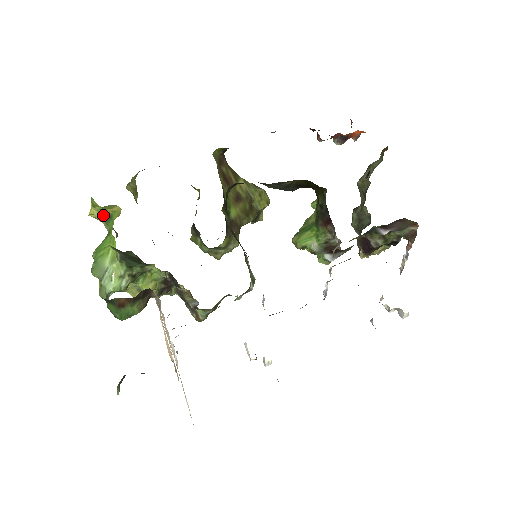
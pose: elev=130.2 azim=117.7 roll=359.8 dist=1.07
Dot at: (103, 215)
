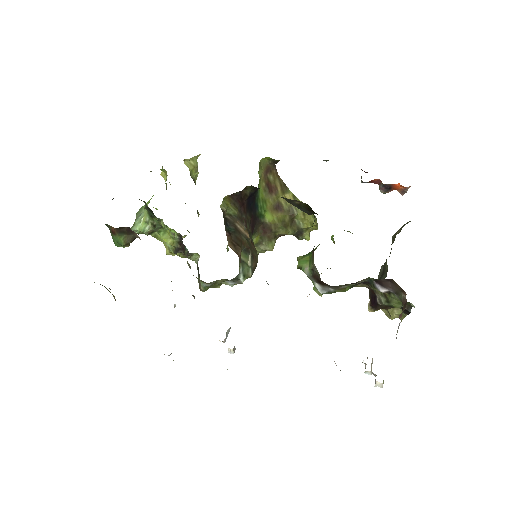
Dot at: occluded
